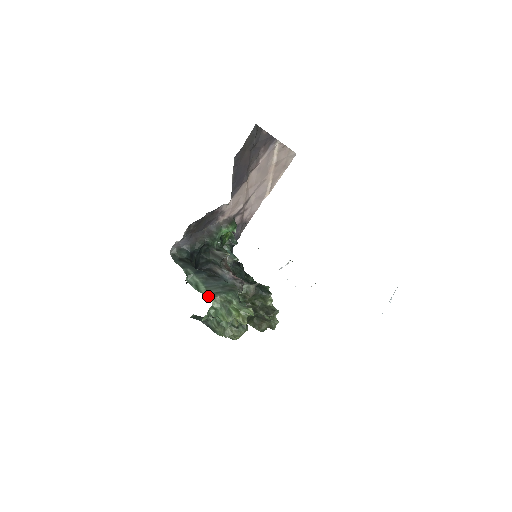
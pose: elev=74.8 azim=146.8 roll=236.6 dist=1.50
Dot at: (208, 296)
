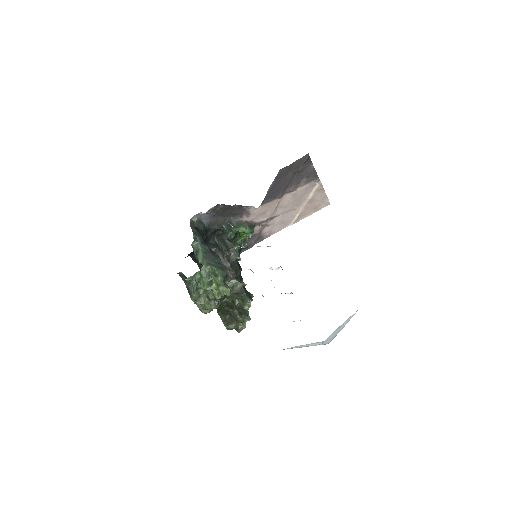
Dot at: (201, 262)
